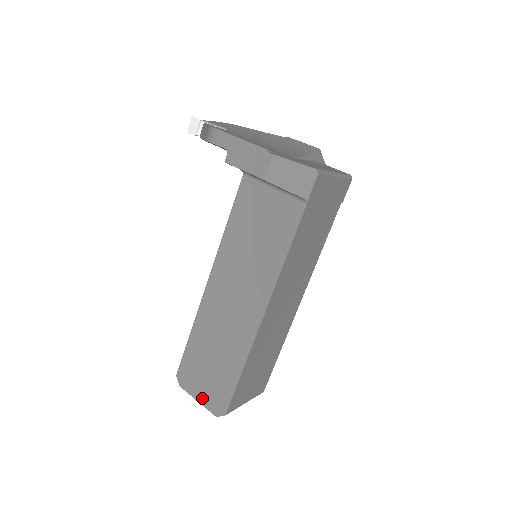
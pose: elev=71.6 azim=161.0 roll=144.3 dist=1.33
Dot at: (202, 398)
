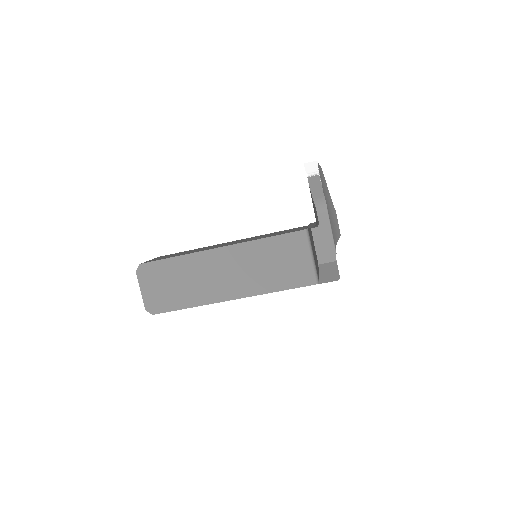
Dot at: (146, 293)
